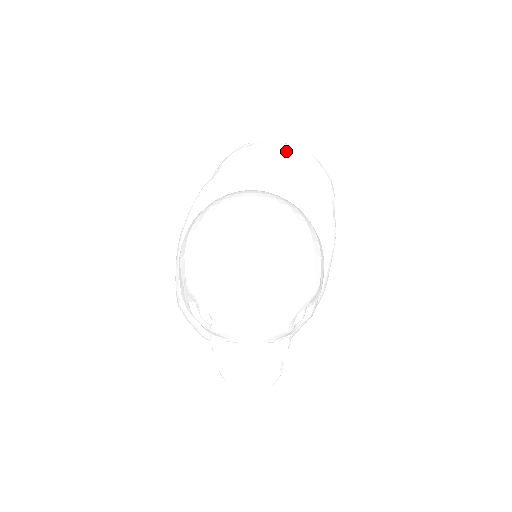
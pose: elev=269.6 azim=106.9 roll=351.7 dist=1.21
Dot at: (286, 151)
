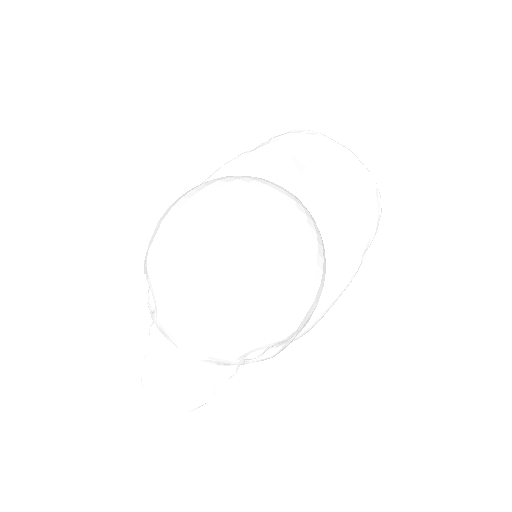
Dot at: (345, 159)
